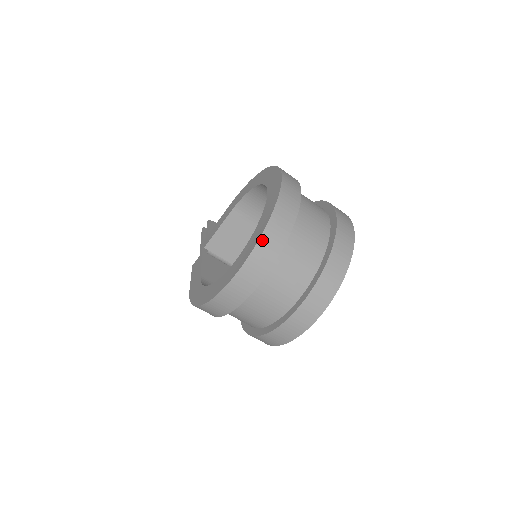
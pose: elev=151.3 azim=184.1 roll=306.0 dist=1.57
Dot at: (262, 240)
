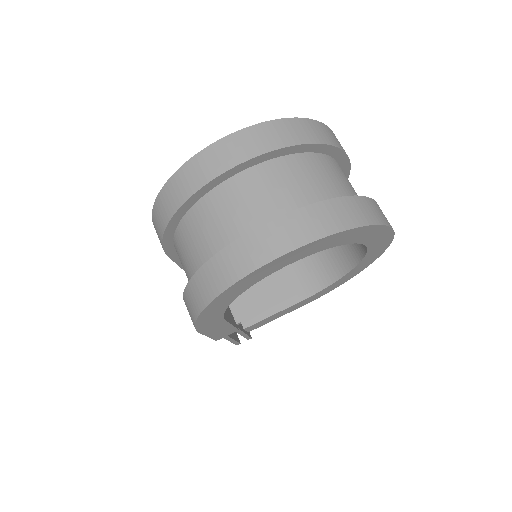
Dot at: (281, 122)
